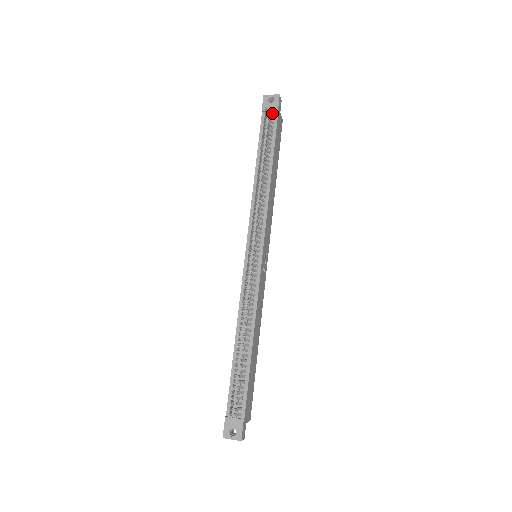
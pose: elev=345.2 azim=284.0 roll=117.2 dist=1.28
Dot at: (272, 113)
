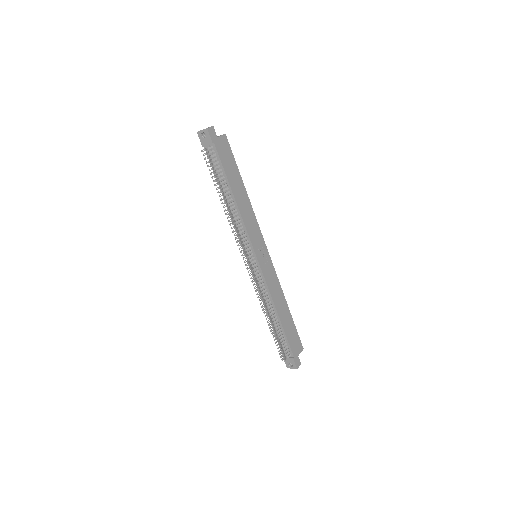
Dot at: (210, 148)
